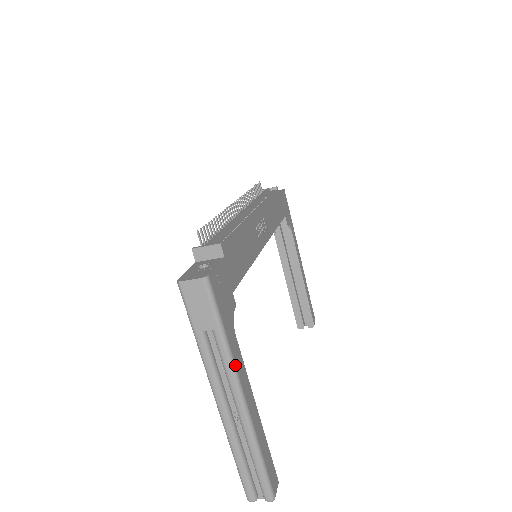
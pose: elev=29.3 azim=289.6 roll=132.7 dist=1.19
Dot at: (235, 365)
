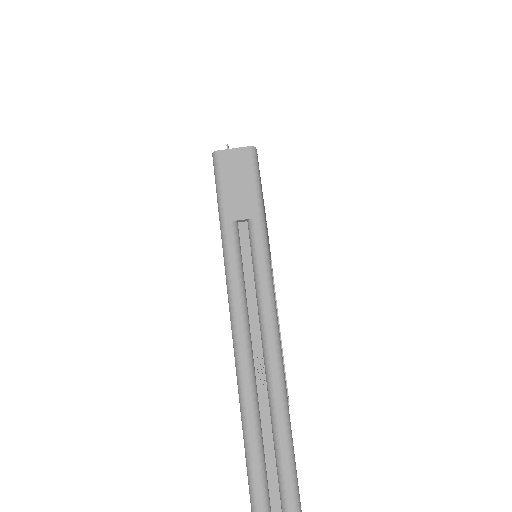
Dot at: (272, 277)
